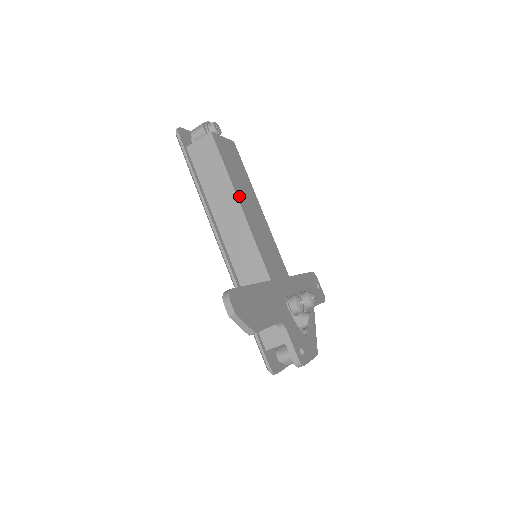
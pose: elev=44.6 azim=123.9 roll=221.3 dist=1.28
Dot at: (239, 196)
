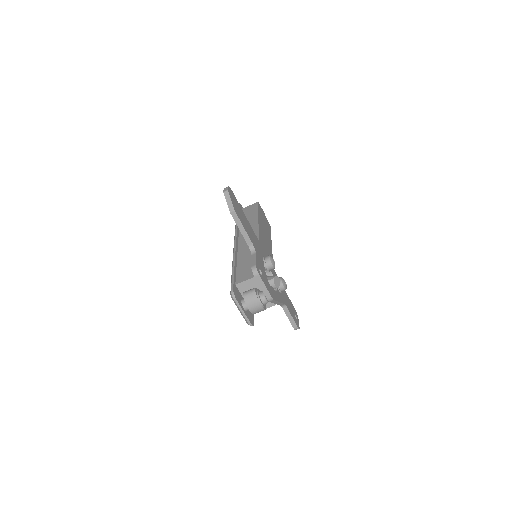
Dot at: (260, 224)
